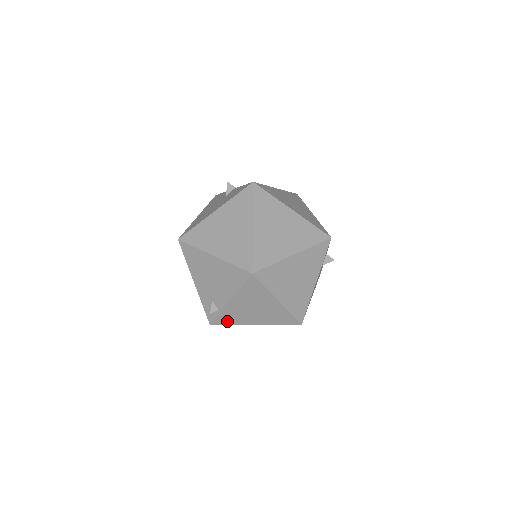
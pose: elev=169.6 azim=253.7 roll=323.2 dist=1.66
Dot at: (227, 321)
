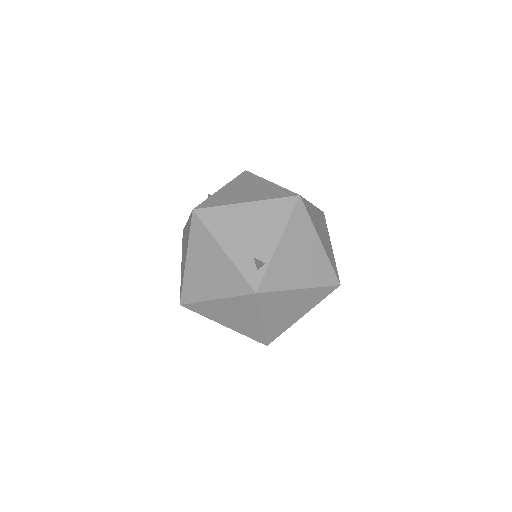
Dot at: (274, 283)
